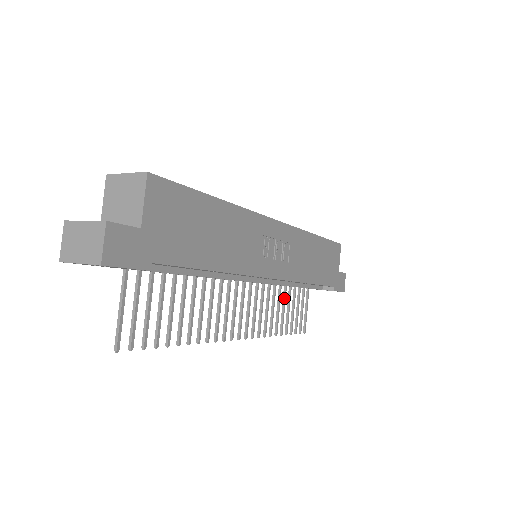
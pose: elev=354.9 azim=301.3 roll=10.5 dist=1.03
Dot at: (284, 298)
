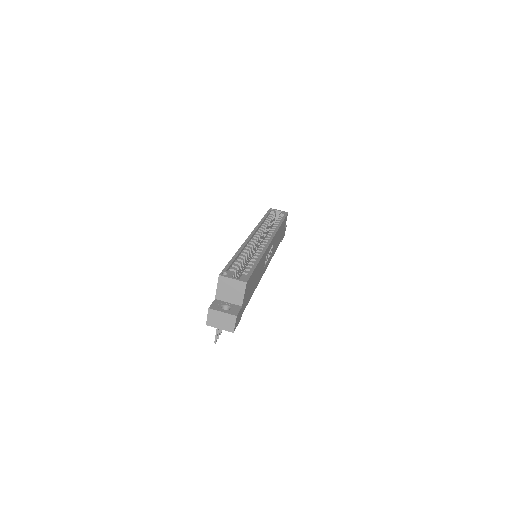
Dot at: occluded
